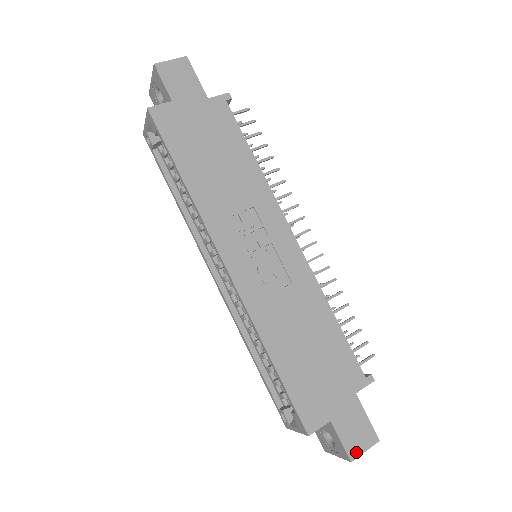
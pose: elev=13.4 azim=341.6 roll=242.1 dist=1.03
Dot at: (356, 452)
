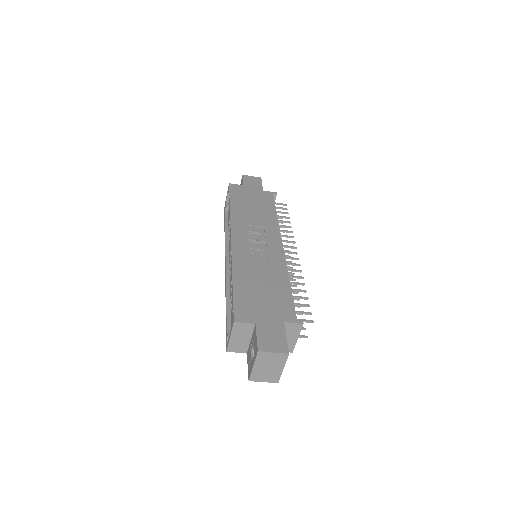
Dot at: (265, 348)
